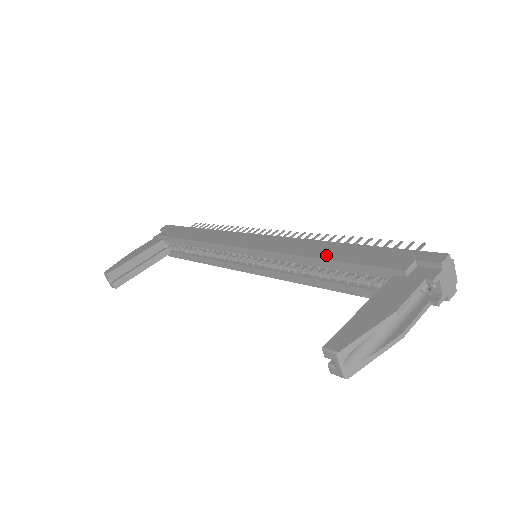
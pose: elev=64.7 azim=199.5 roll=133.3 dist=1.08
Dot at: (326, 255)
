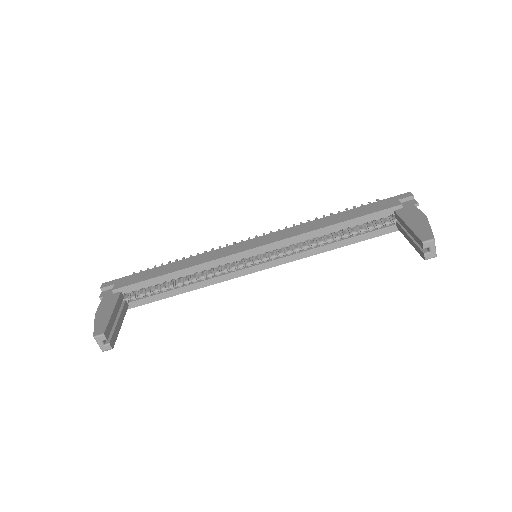
Dot at: (337, 221)
